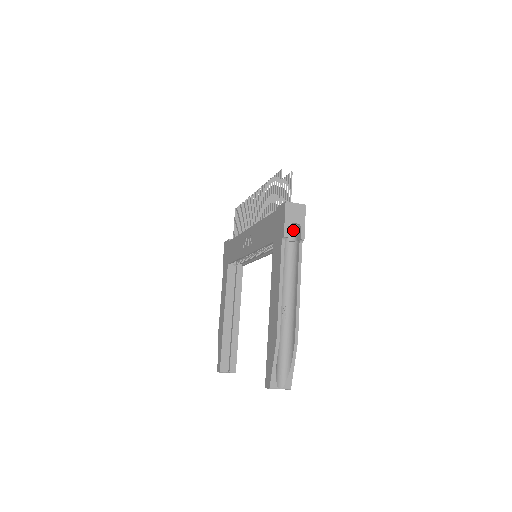
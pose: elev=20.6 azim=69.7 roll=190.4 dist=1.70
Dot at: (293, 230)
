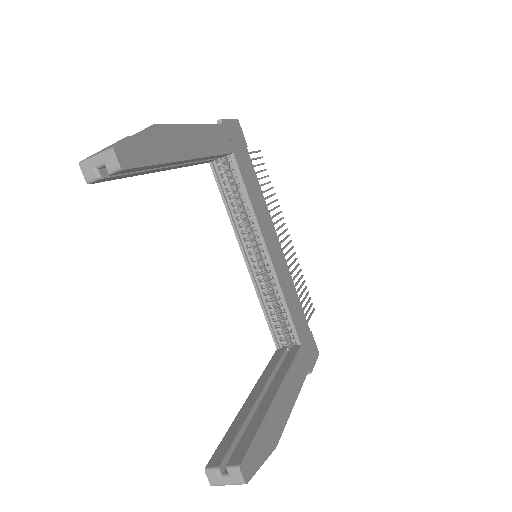
Dot at: occluded
